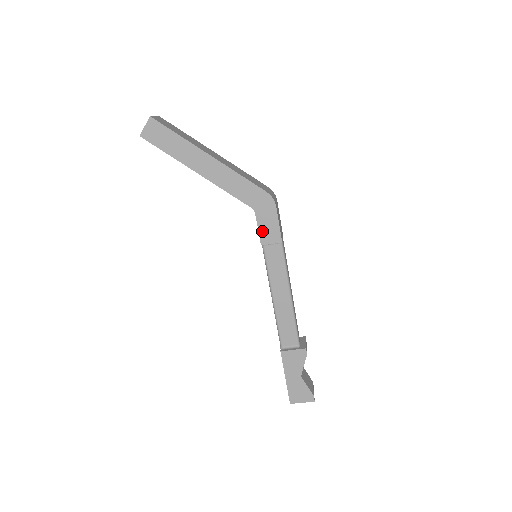
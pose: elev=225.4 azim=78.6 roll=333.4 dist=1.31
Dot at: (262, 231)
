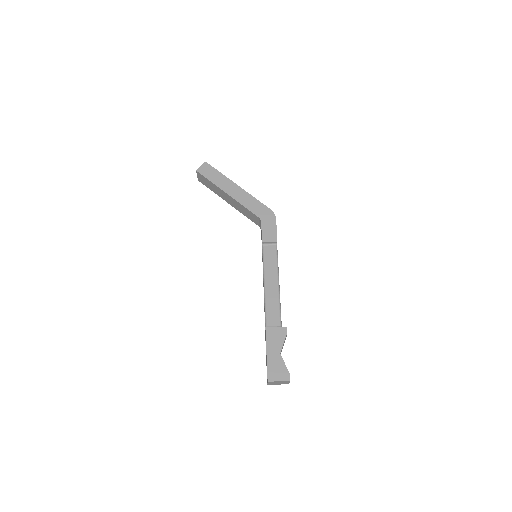
Dot at: (264, 233)
